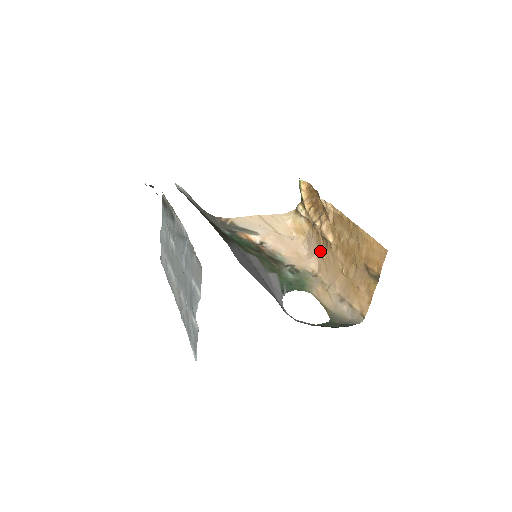
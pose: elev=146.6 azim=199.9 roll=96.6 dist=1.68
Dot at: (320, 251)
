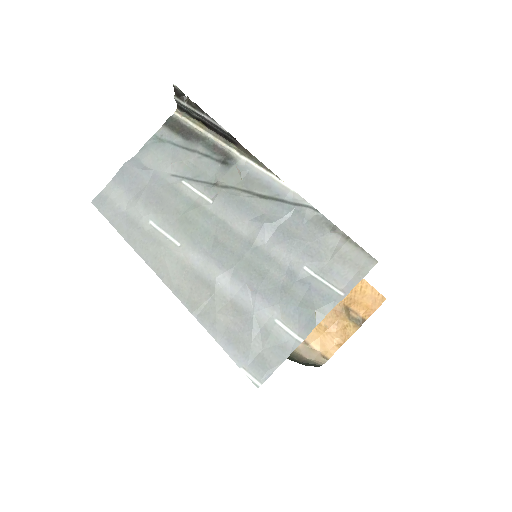
Dot at: occluded
